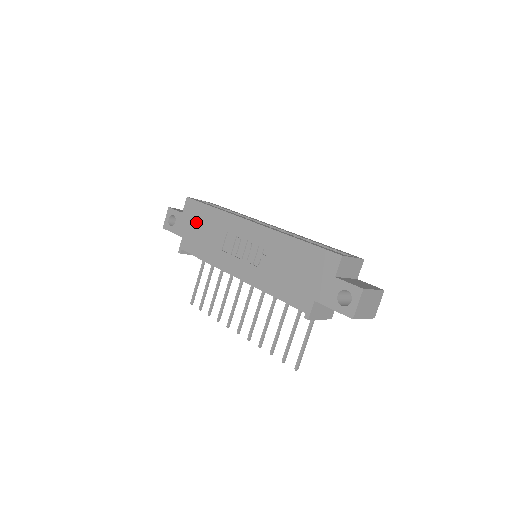
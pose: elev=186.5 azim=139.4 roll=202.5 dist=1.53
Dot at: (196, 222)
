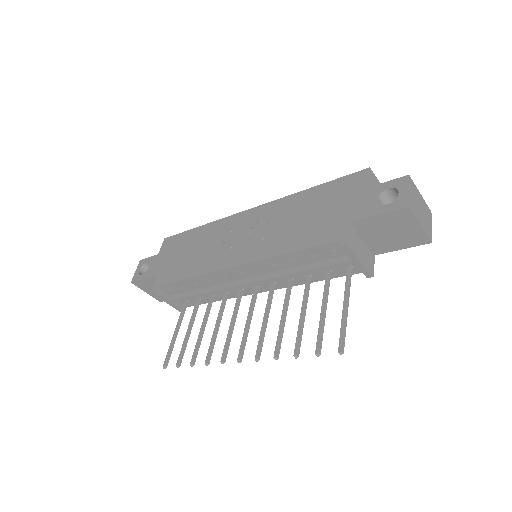
Dot at: (176, 251)
